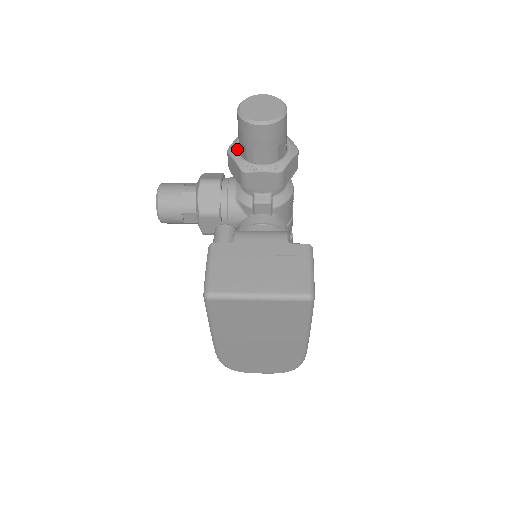
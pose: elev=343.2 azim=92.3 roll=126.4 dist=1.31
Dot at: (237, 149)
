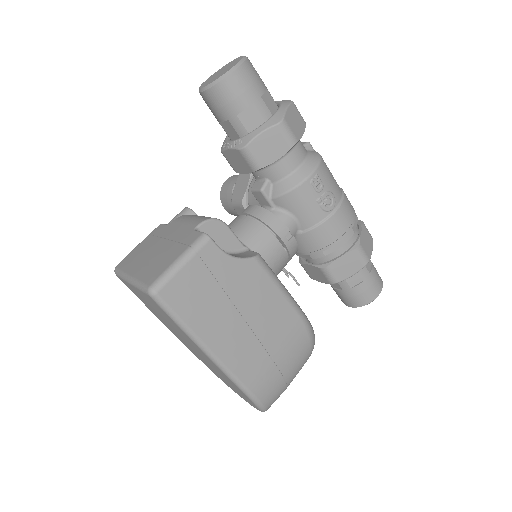
Dot at: occluded
